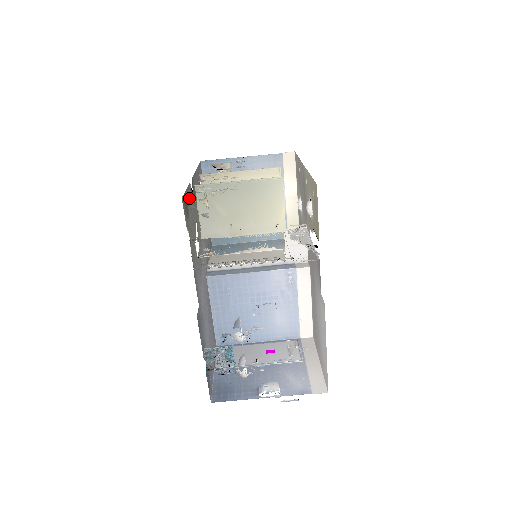
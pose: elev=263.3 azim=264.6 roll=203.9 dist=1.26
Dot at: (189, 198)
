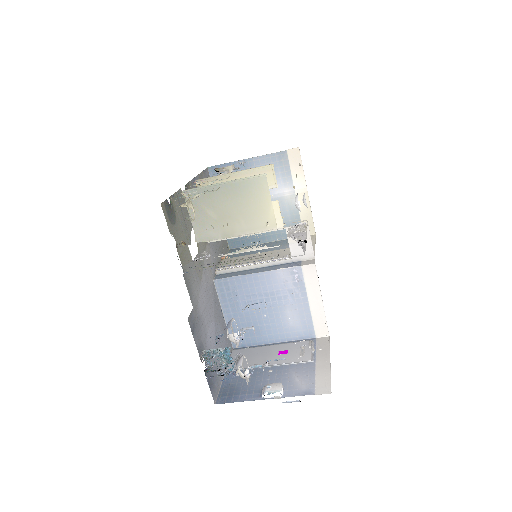
Dot at: (178, 204)
